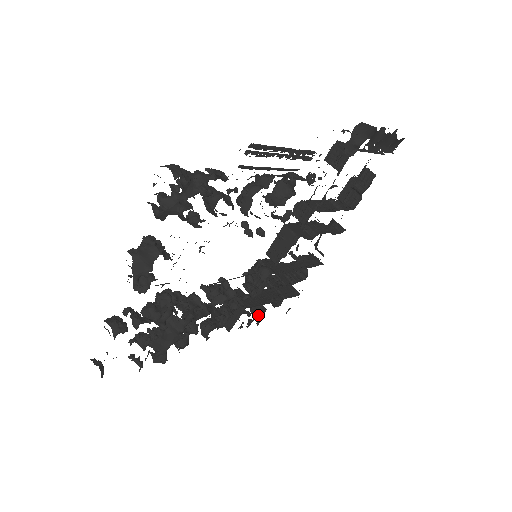
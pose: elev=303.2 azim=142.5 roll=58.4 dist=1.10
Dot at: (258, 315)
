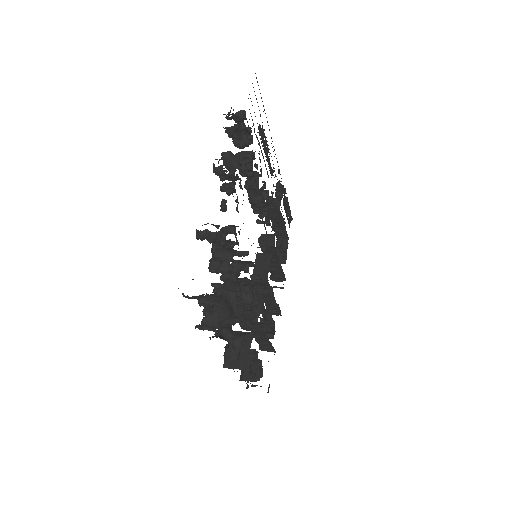
Dot at: occluded
